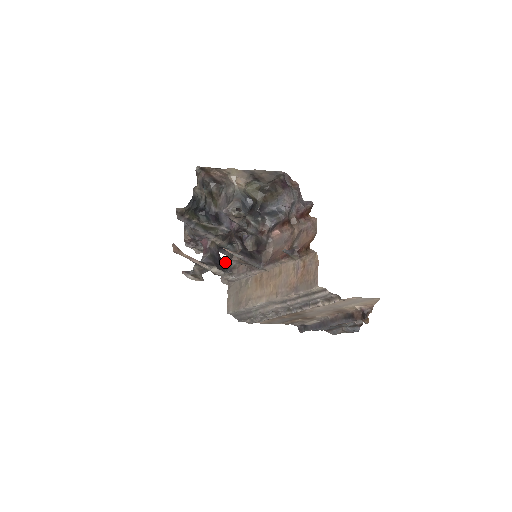
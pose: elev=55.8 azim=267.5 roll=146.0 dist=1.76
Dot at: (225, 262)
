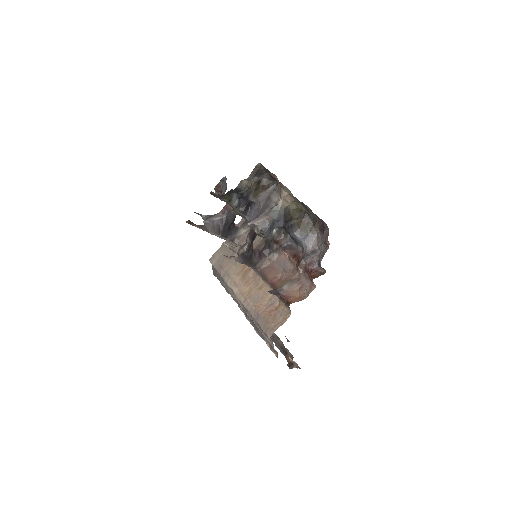
Dot at: (236, 226)
